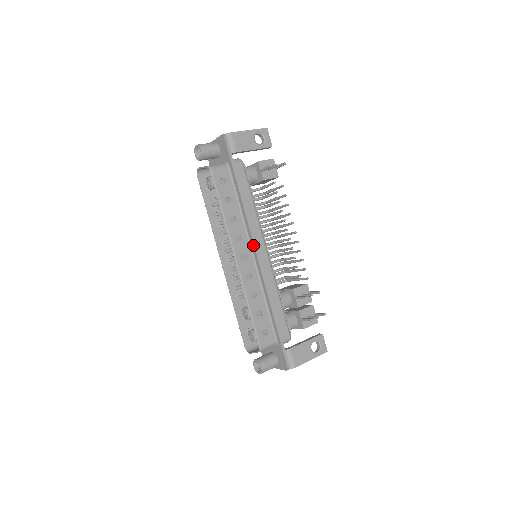
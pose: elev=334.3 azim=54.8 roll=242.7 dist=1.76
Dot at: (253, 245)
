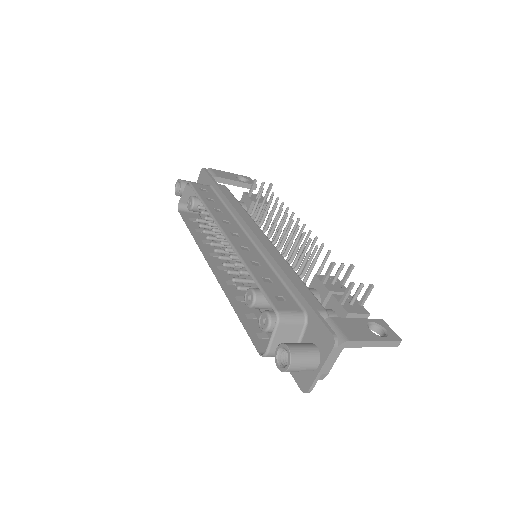
Dot at: (246, 225)
